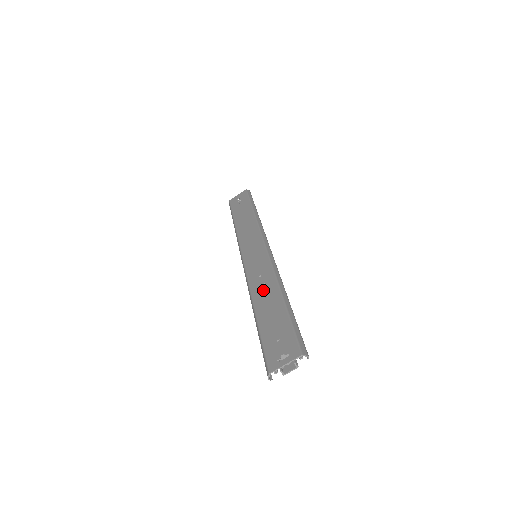
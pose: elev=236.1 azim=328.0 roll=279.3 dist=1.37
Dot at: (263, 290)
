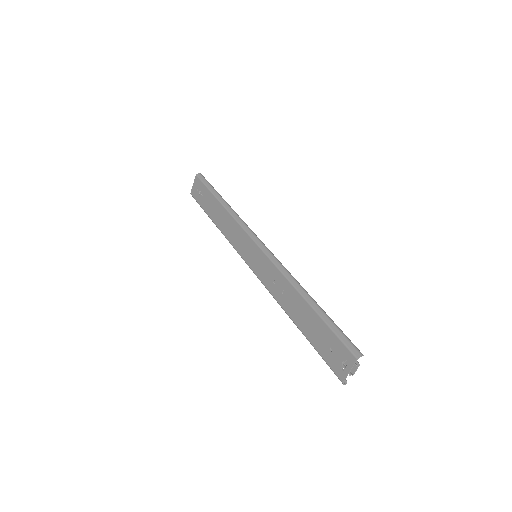
Dot at: (286, 297)
